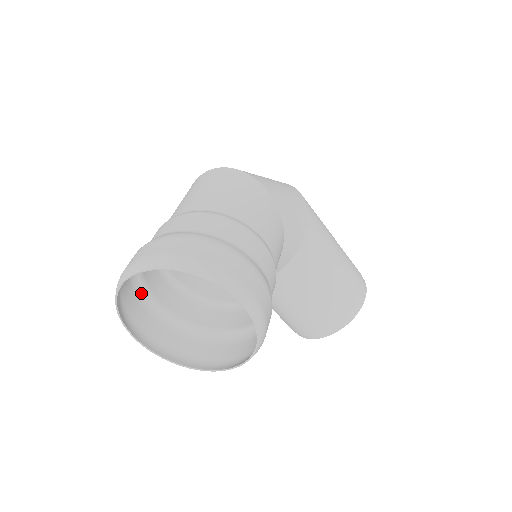
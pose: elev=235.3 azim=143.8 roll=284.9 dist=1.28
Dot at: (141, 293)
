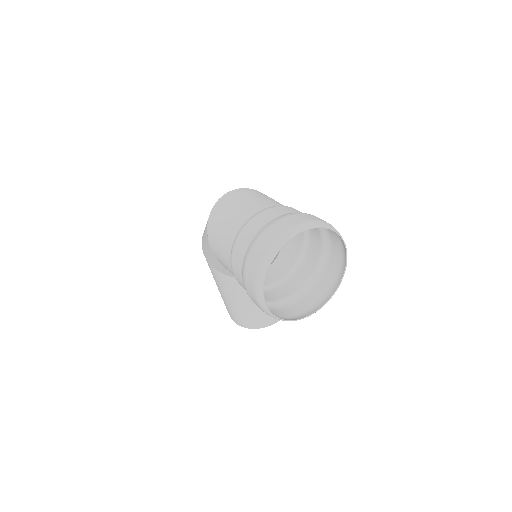
Dot at: (244, 273)
